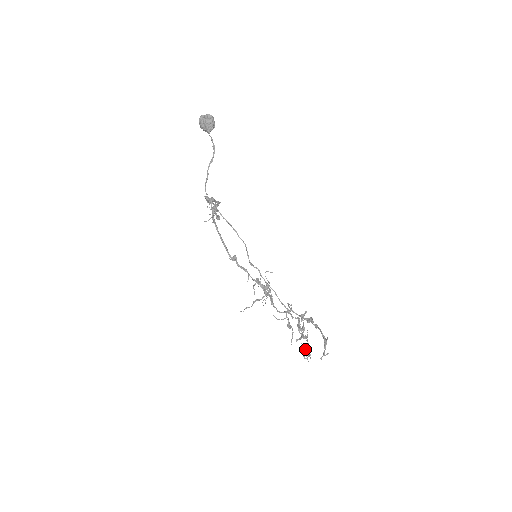
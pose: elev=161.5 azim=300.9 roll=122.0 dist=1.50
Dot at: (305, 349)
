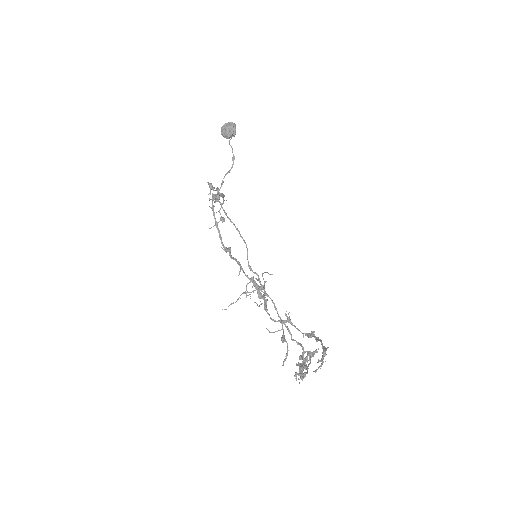
Dot at: occluded
